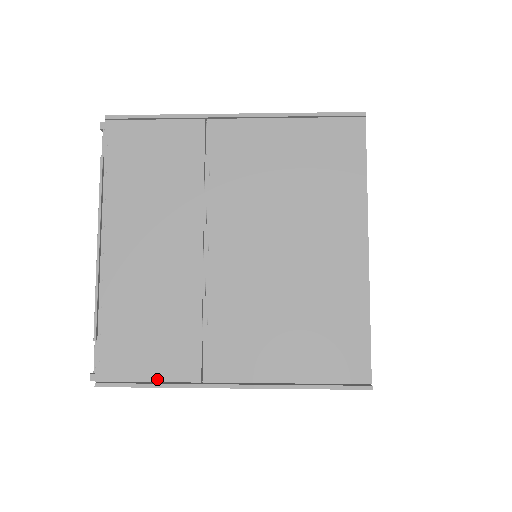
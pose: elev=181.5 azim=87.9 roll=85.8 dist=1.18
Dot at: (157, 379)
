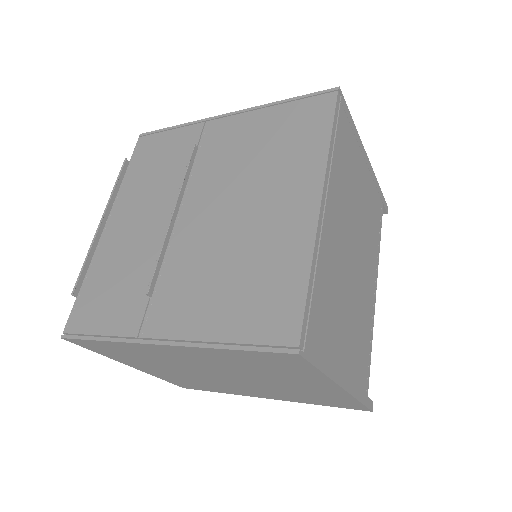
Dot at: (105, 333)
